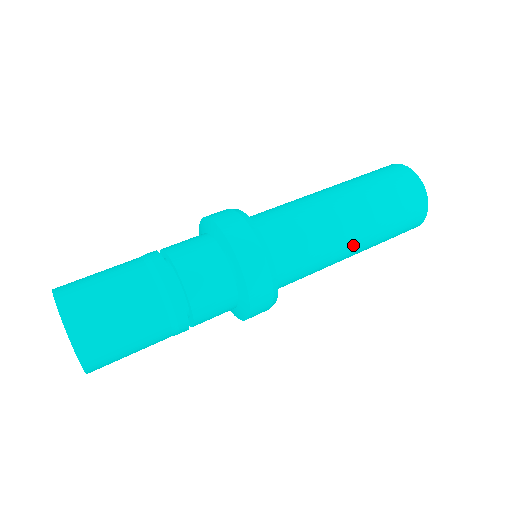
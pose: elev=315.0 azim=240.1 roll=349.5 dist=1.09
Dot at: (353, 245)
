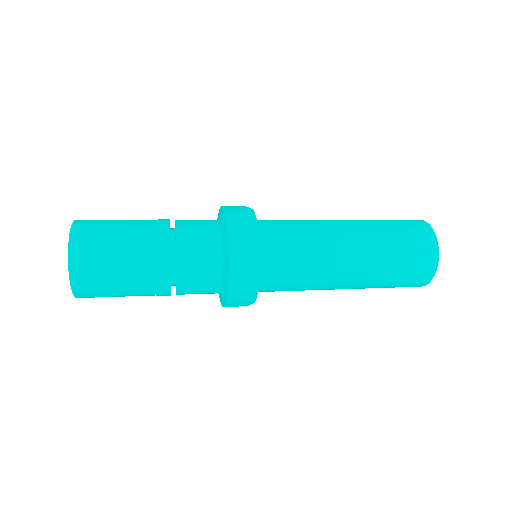
Dot at: (349, 243)
